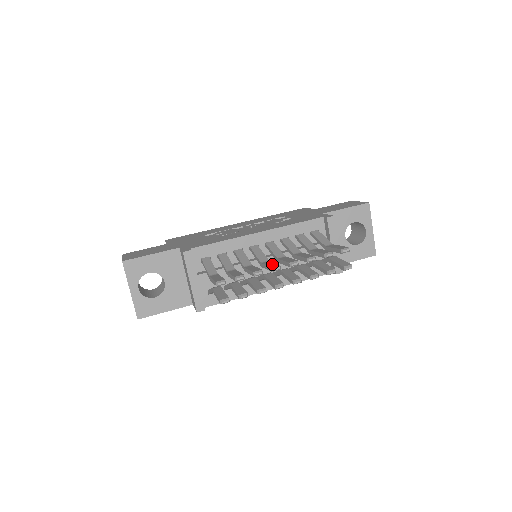
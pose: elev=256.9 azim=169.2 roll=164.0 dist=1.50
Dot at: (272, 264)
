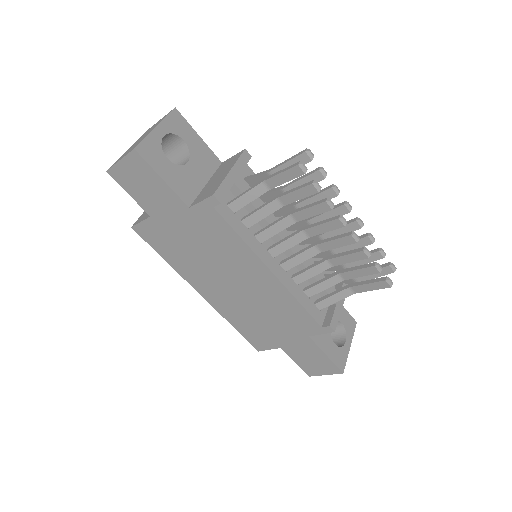
Dot at: (335, 211)
